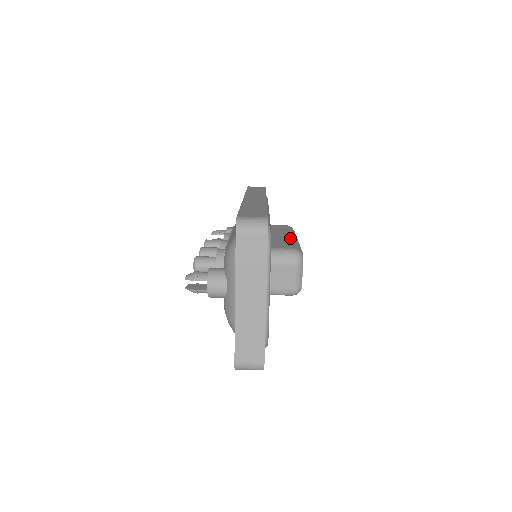
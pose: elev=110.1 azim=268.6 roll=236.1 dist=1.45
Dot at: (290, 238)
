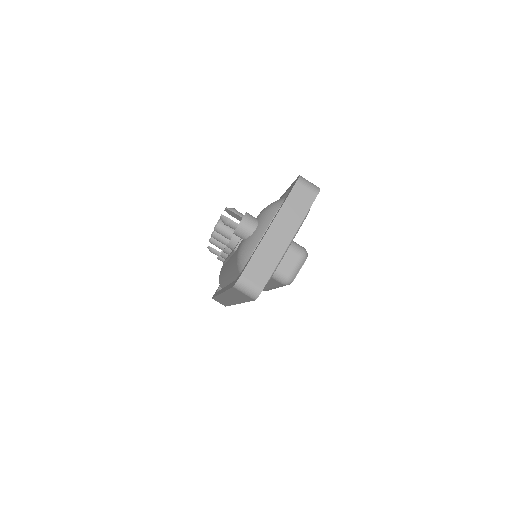
Dot at: occluded
